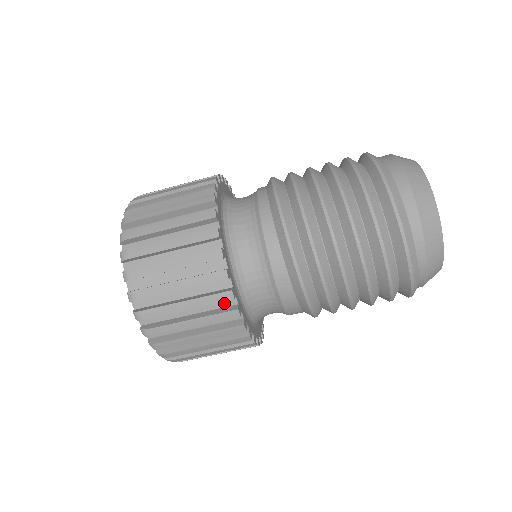
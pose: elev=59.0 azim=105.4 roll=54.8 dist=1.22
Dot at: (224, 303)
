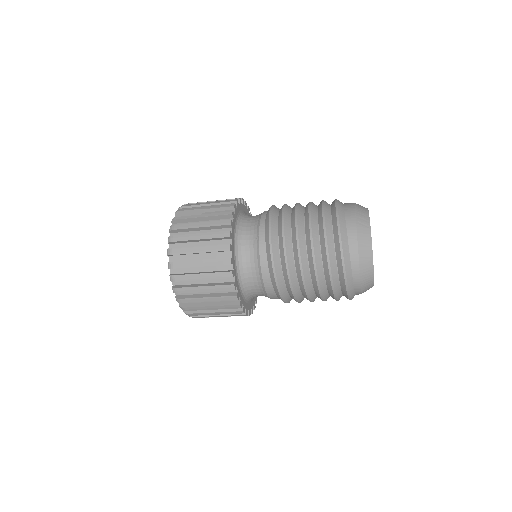
Dot at: occluded
